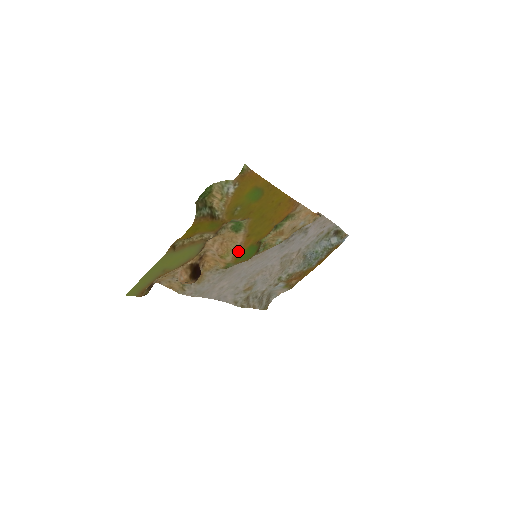
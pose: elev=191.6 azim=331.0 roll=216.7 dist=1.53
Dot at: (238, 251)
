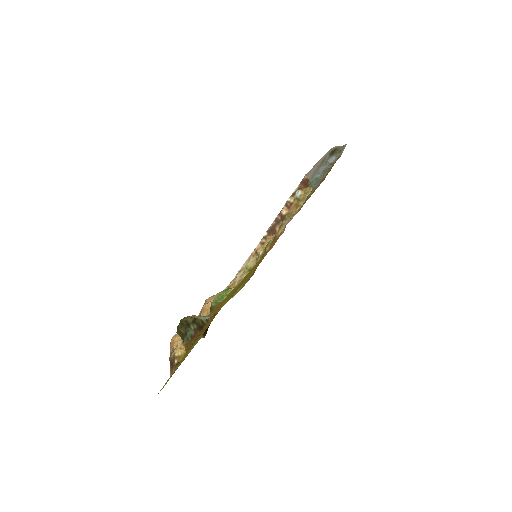
Dot at: (238, 290)
